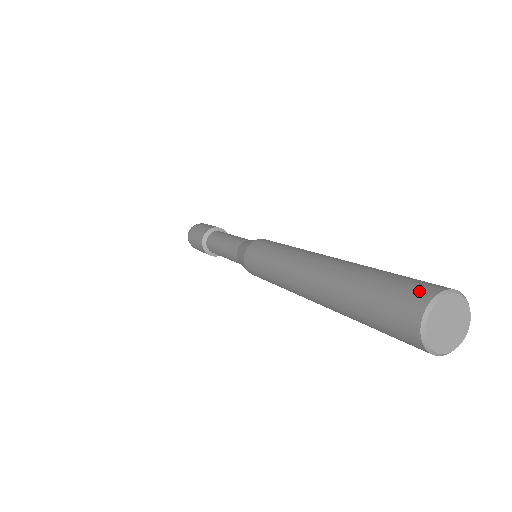
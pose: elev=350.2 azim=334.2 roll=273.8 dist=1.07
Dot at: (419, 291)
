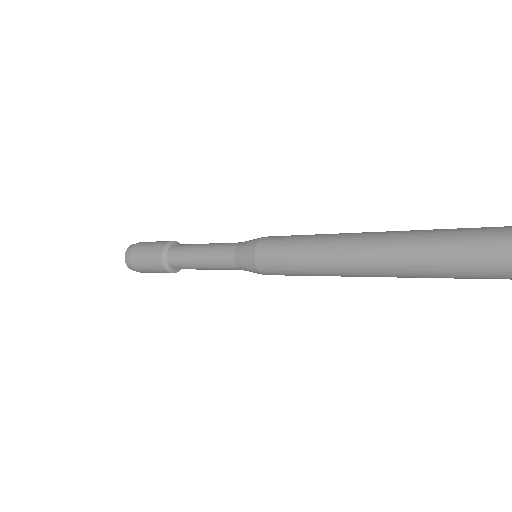
Dot at: out of frame
